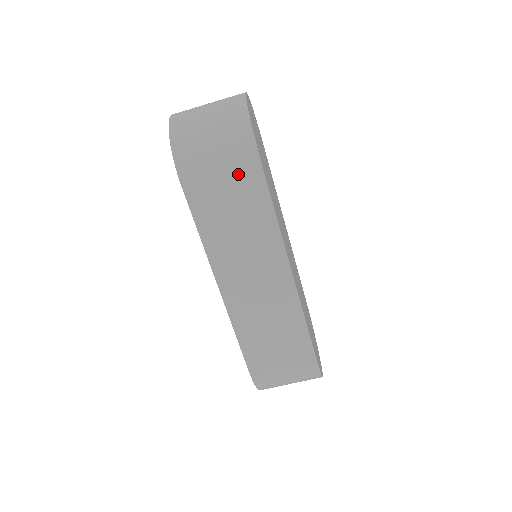
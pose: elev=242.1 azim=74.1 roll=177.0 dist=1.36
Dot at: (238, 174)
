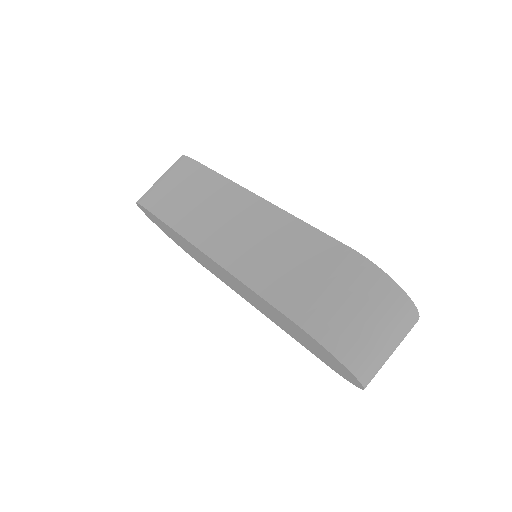
Dot at: (180, 174)
